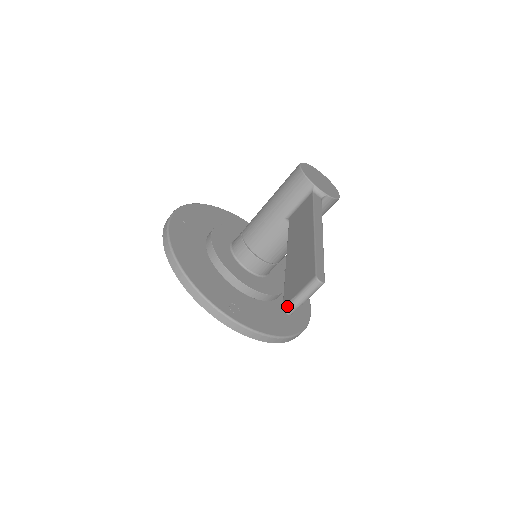
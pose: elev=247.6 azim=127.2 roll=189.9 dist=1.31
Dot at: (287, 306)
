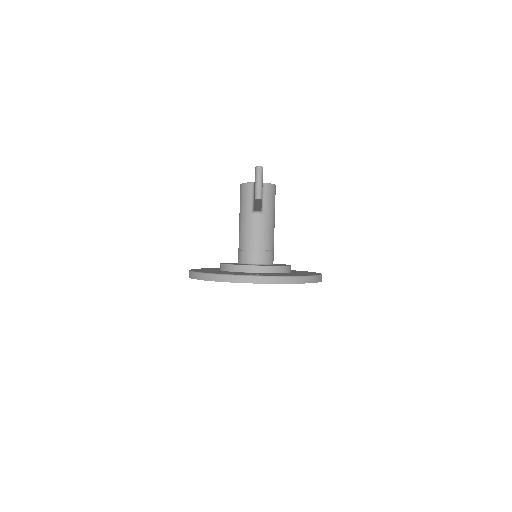
Dot at: (255, 195)
